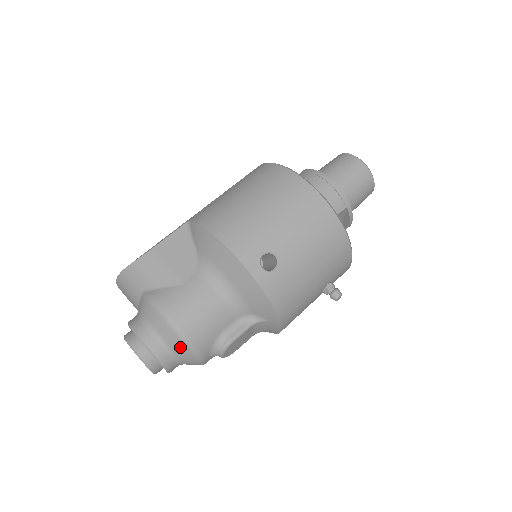
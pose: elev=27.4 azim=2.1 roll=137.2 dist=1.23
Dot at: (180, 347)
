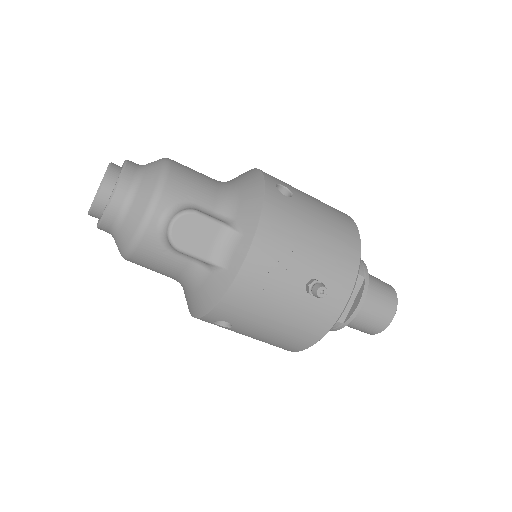
Dot at: (153, 176)
